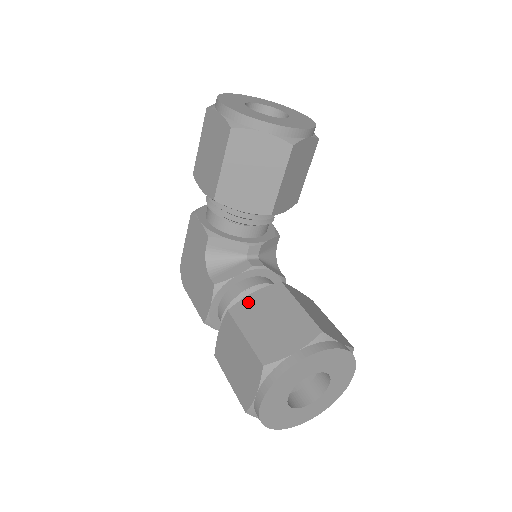
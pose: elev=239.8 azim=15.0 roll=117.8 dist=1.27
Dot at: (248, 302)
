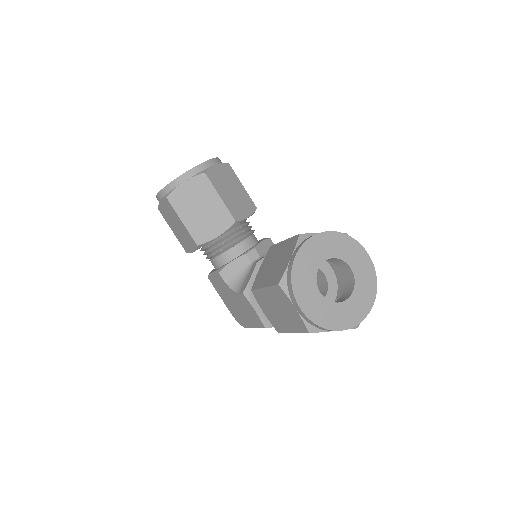
Dot at: (259, 274)
